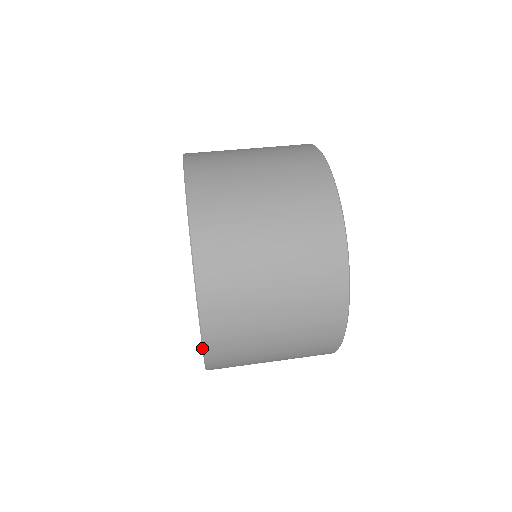
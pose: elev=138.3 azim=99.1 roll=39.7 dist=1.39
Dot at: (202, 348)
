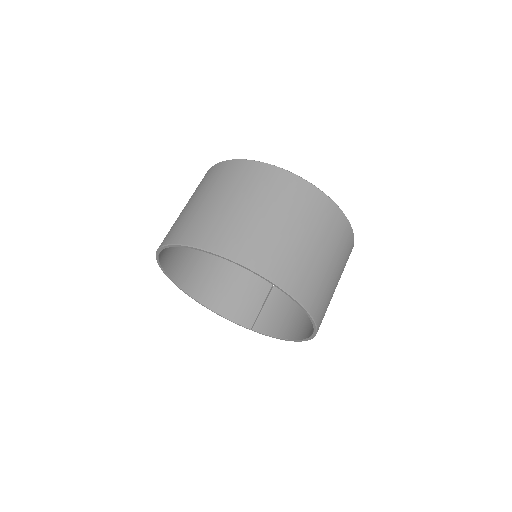
Dot at: occluded
